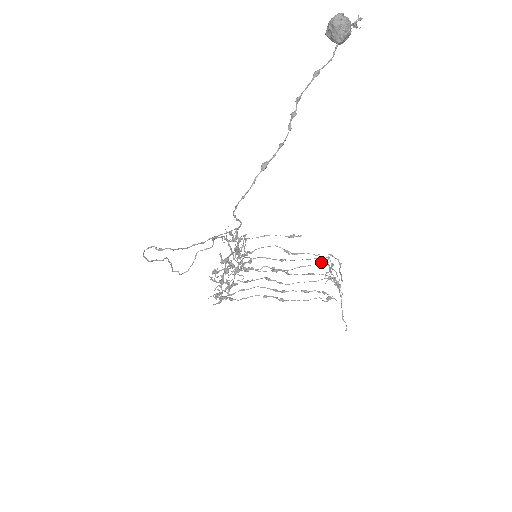
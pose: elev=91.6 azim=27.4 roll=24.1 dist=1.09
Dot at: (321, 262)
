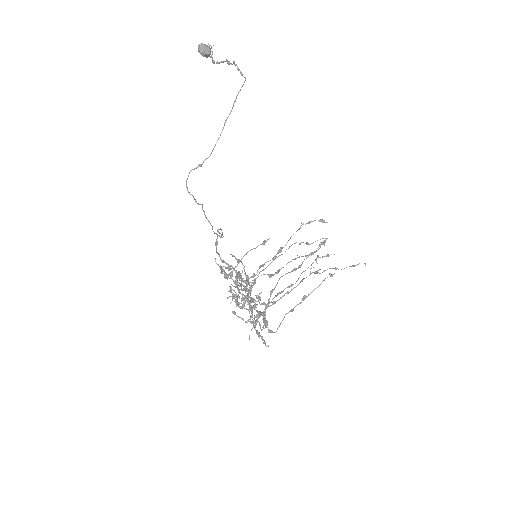
Dot at: (299, 228)
